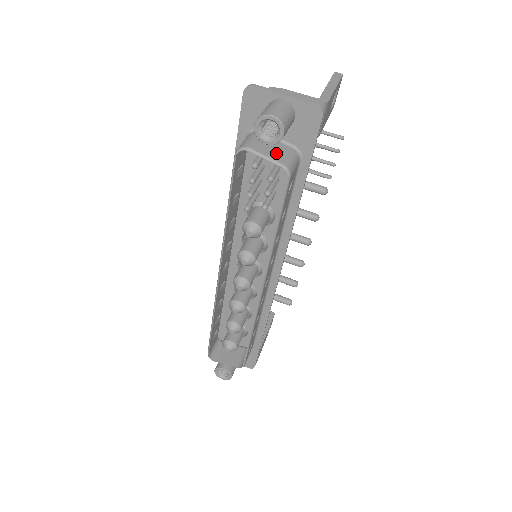
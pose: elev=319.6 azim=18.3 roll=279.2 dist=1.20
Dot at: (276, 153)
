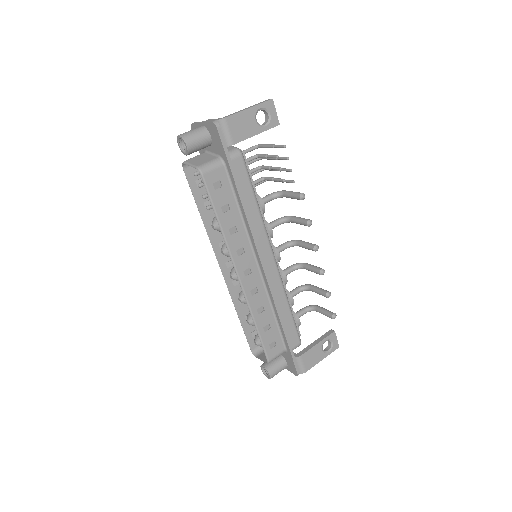
Dot at: (200, 161)
